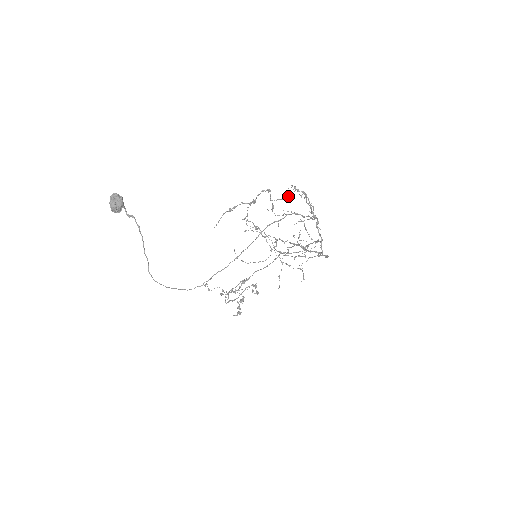
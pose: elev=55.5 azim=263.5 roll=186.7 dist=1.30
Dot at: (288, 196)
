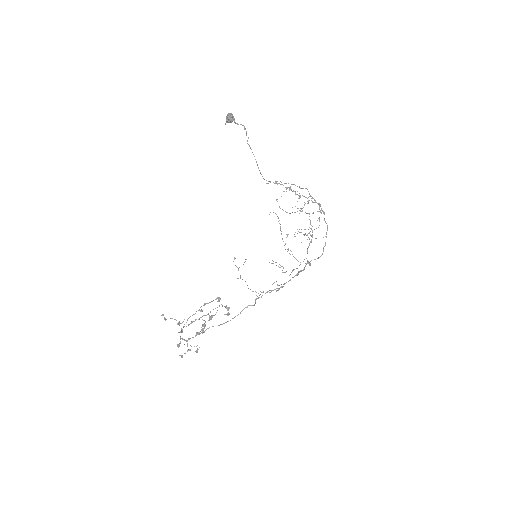
Dot at: (301, 209)
